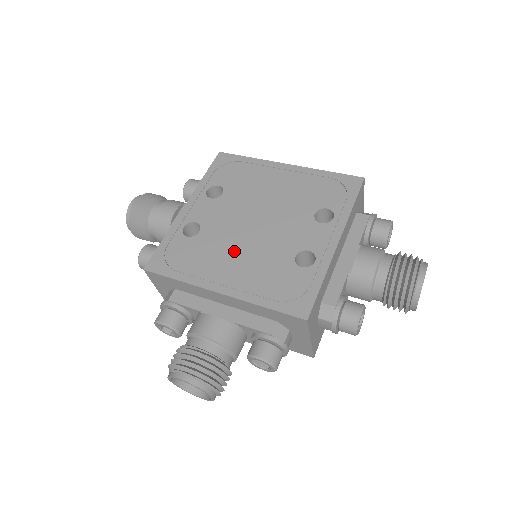
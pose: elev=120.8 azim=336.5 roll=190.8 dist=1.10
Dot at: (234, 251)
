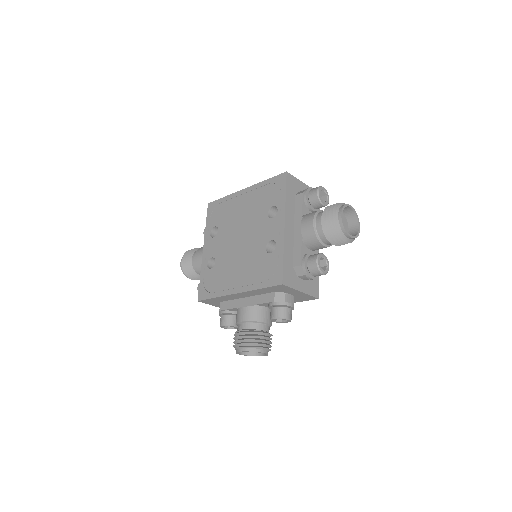
Dot at: (235, 264)
